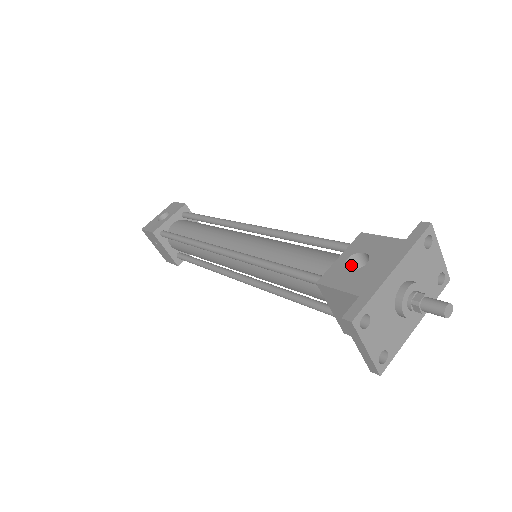
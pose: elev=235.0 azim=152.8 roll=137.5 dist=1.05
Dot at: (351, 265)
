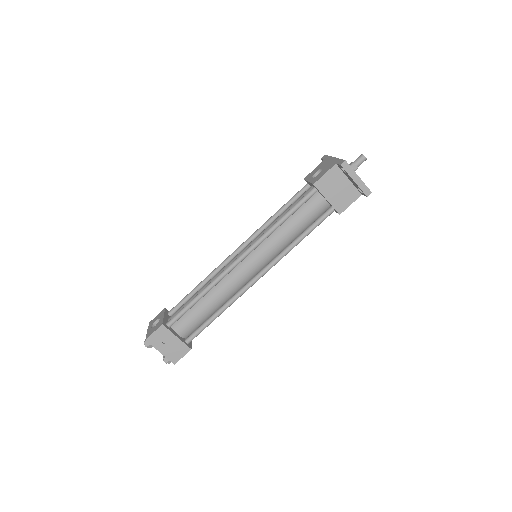
Dot at: occluded
